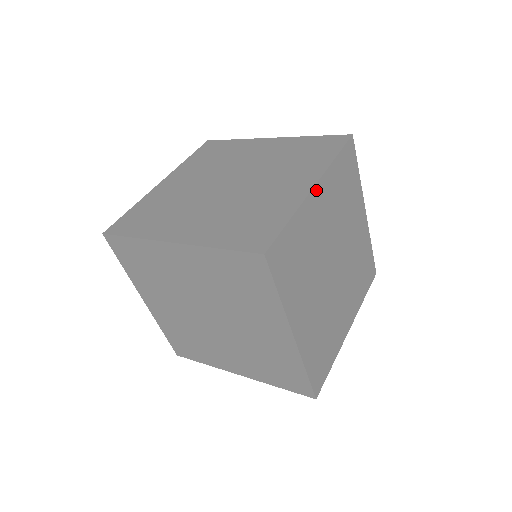
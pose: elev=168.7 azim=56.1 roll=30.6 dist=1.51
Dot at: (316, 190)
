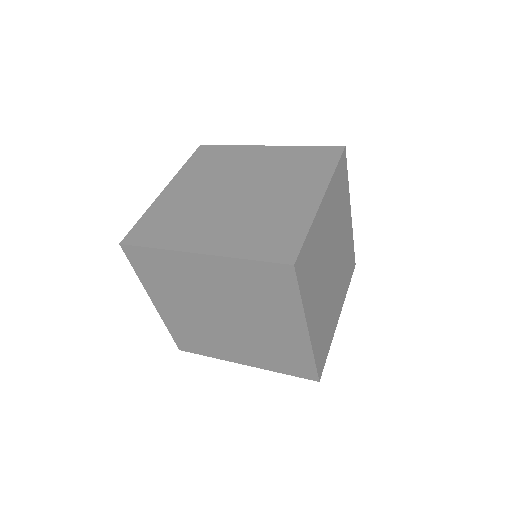
Dot at: (324, 201)
